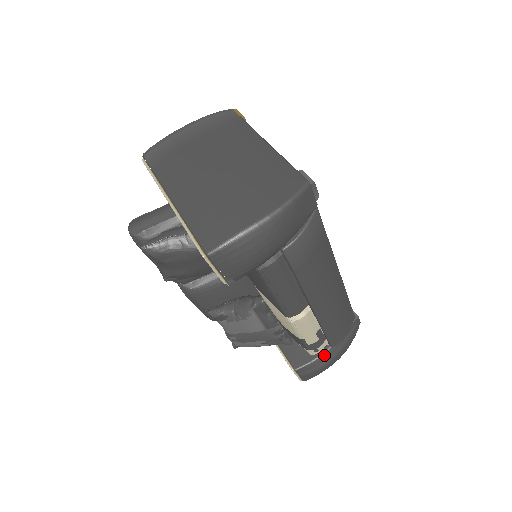
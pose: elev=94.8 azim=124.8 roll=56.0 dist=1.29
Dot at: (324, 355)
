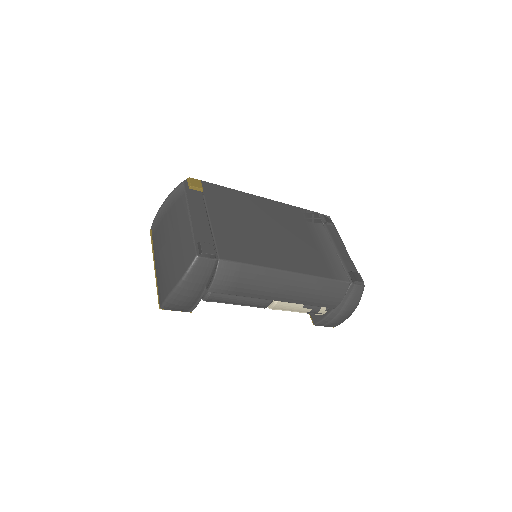
Dot at: (331, 314)
